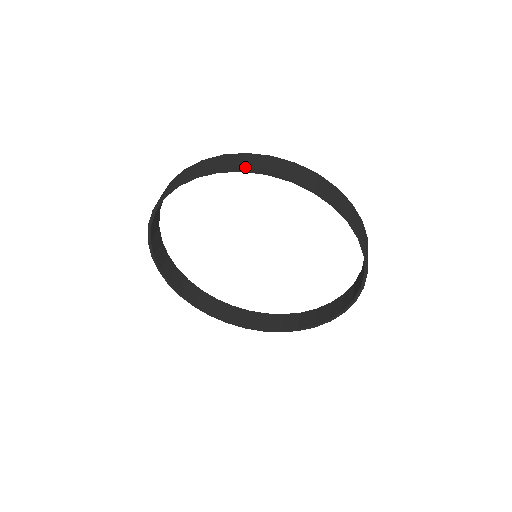
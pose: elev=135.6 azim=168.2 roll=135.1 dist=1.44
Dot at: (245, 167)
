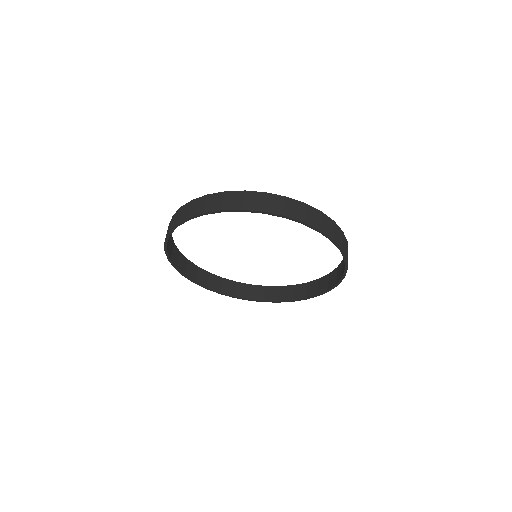
Dot at: (307, 222)
